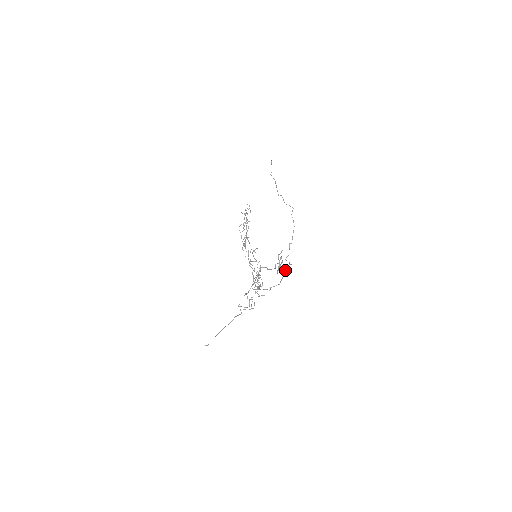
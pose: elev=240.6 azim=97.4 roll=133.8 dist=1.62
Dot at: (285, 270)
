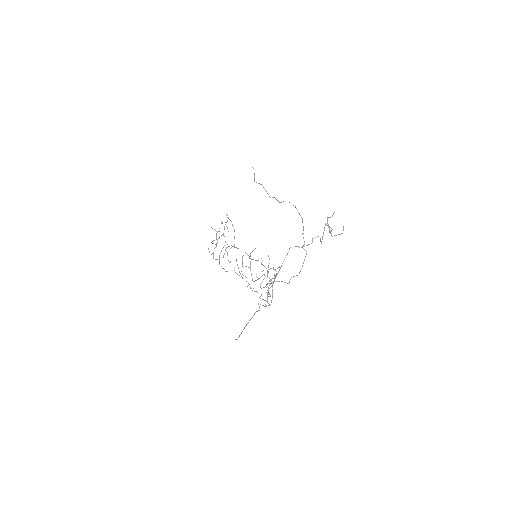
Dot at: (336, 235)
